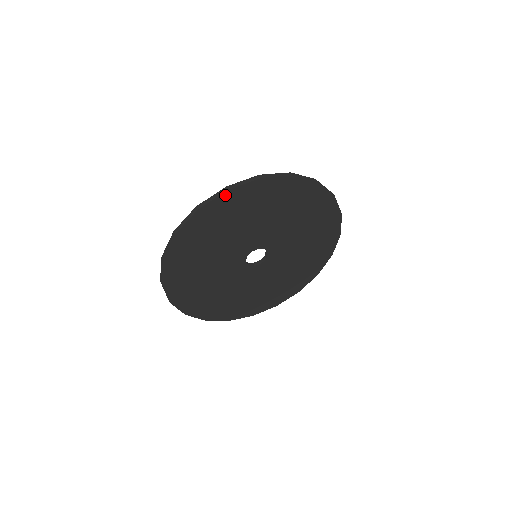
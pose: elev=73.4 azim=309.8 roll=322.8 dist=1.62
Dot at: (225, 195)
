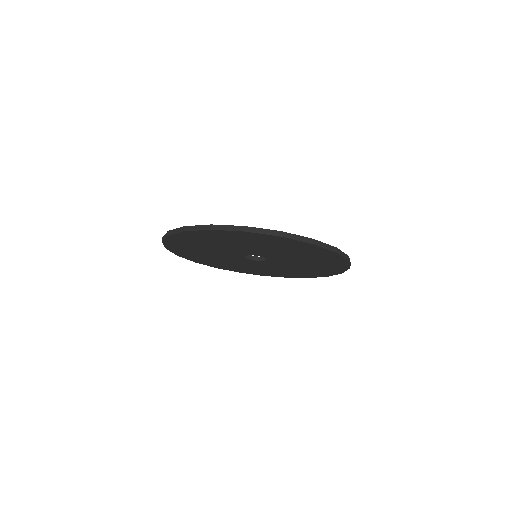
Dot at: (306, 243)
